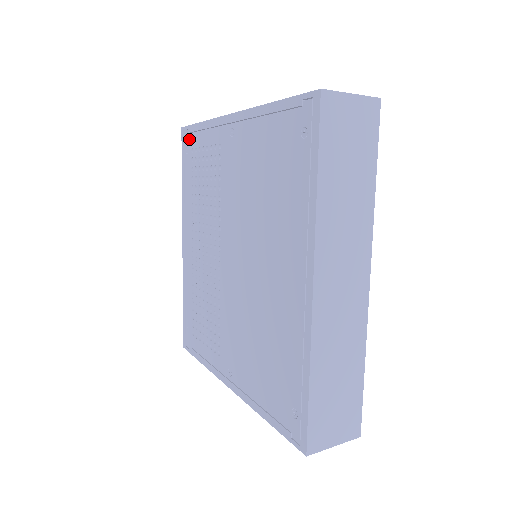
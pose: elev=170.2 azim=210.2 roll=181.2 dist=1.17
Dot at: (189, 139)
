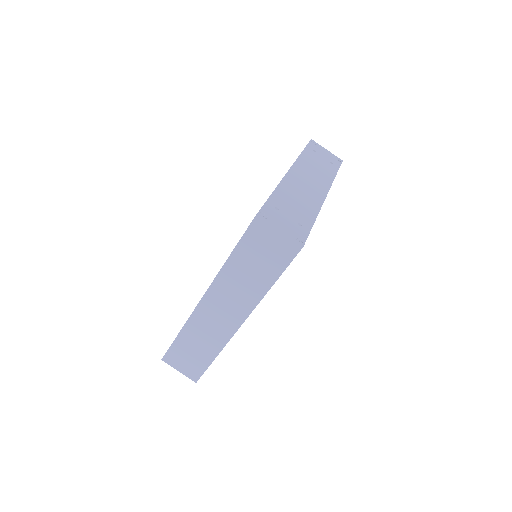
Dot at: occluded
